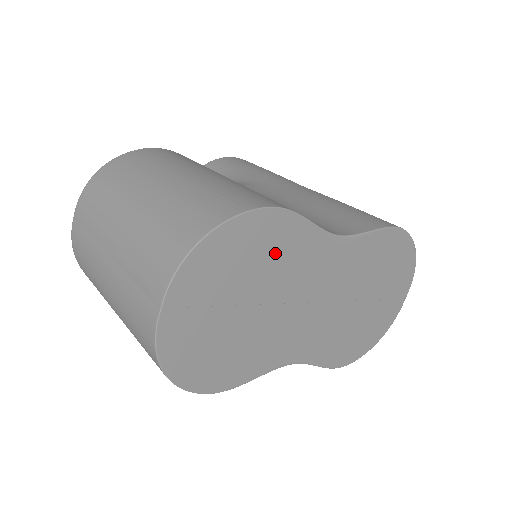
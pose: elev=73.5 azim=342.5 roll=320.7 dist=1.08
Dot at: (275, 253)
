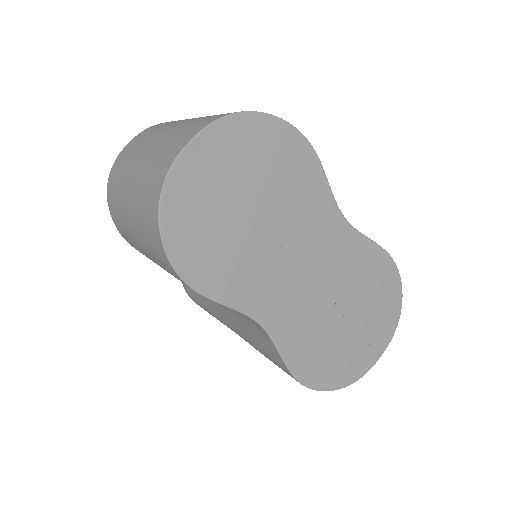
Dot at: (291, 180)
